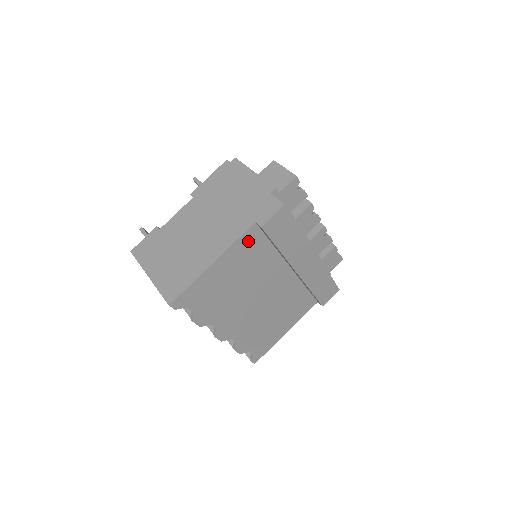
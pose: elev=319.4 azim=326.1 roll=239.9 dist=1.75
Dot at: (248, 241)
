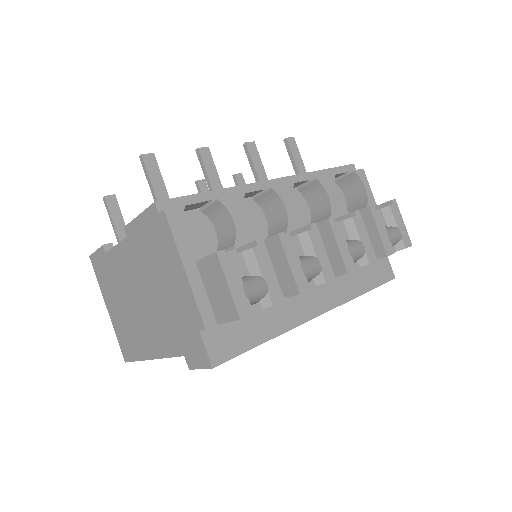
Dot at: occluded
